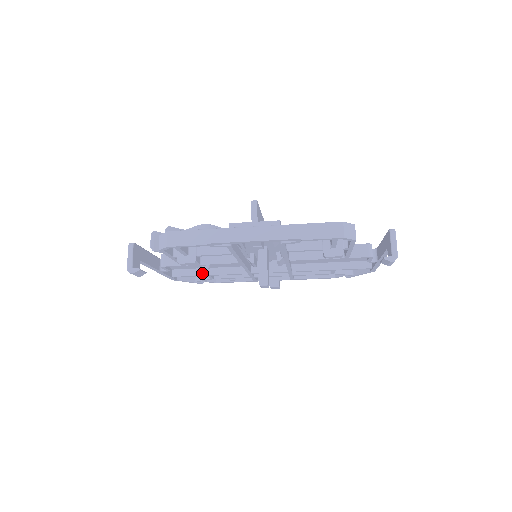
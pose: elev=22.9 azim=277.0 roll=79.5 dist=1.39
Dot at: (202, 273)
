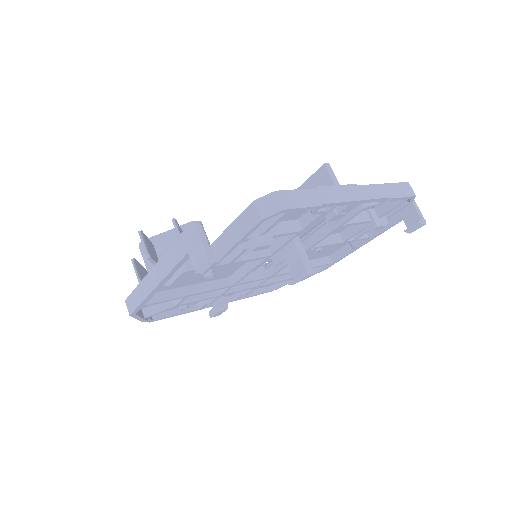
Dot at: (180, 294)
